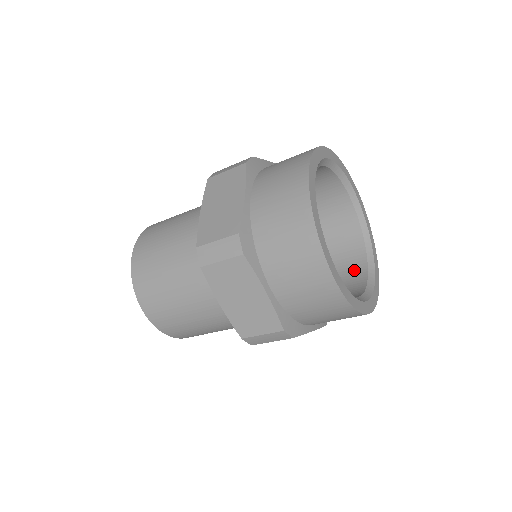
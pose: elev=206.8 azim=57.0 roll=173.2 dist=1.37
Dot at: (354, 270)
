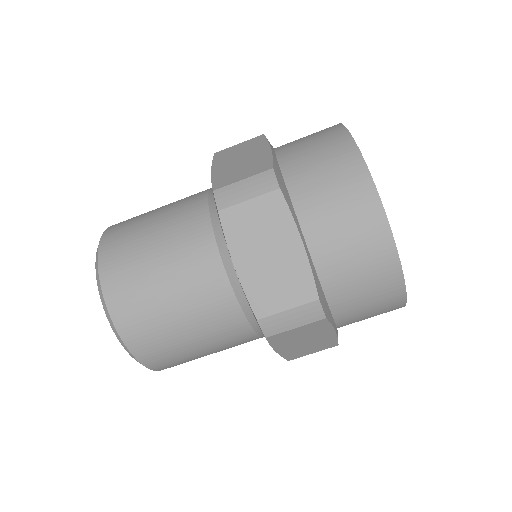
Dot at: occluded
